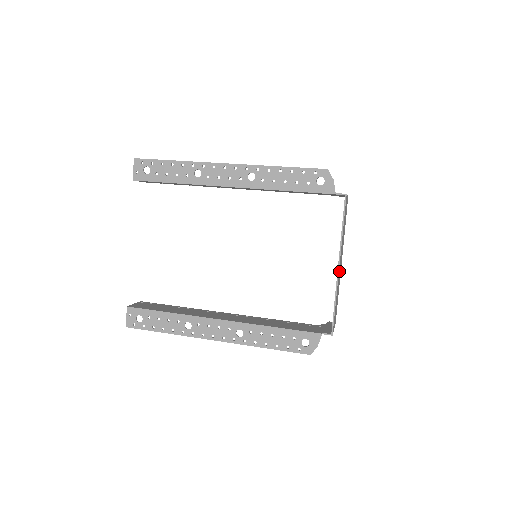
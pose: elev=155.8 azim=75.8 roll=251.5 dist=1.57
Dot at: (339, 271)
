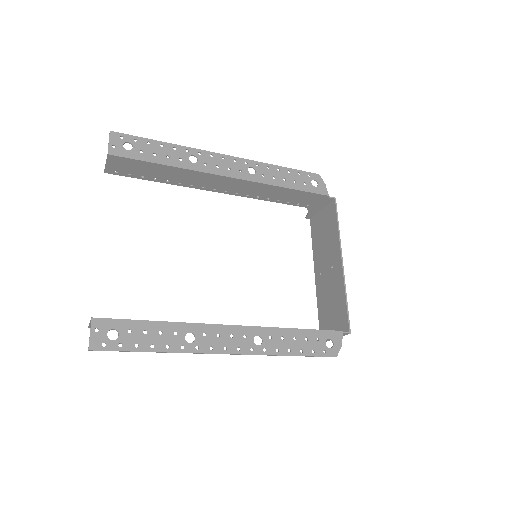
Dot at: (335, 273)
